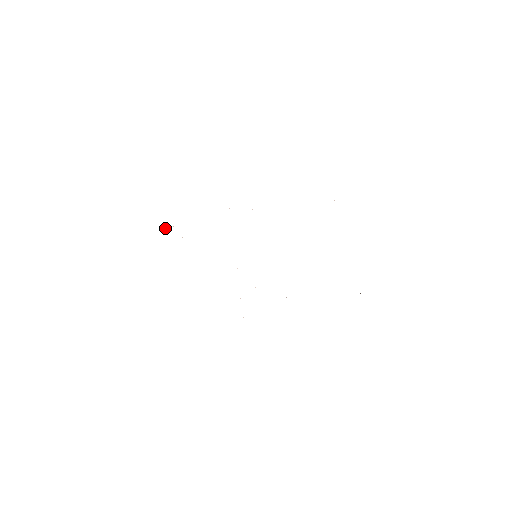
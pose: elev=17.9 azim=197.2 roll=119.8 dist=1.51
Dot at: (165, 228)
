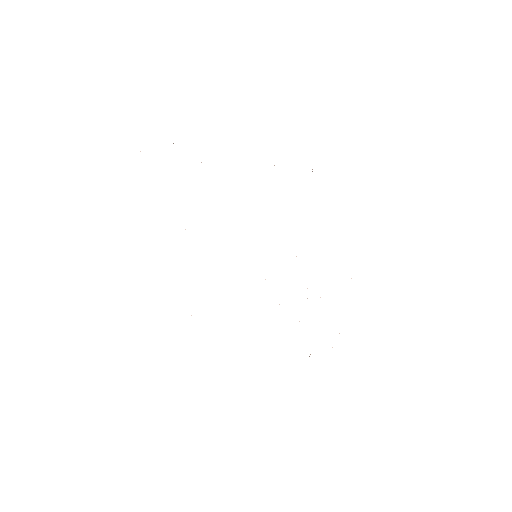
Dot at: occluded
